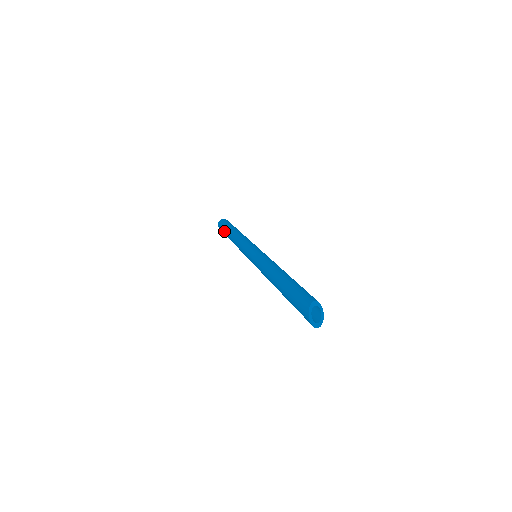
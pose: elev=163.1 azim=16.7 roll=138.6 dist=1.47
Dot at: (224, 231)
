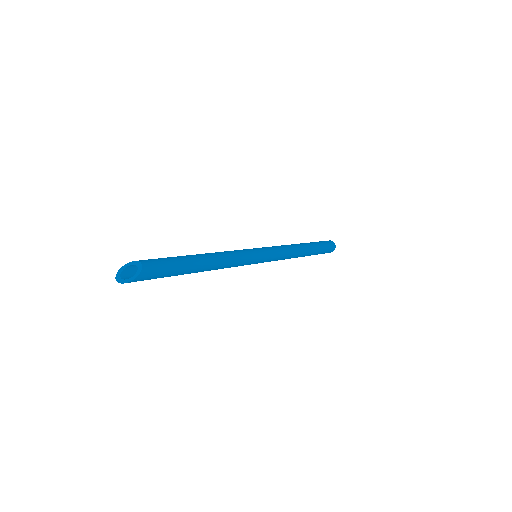
Dot at: occluded
